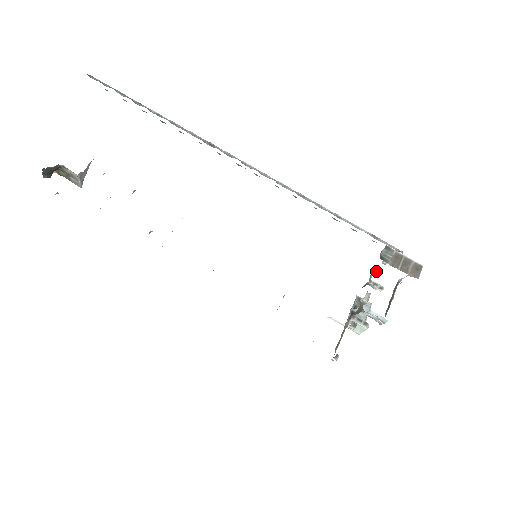
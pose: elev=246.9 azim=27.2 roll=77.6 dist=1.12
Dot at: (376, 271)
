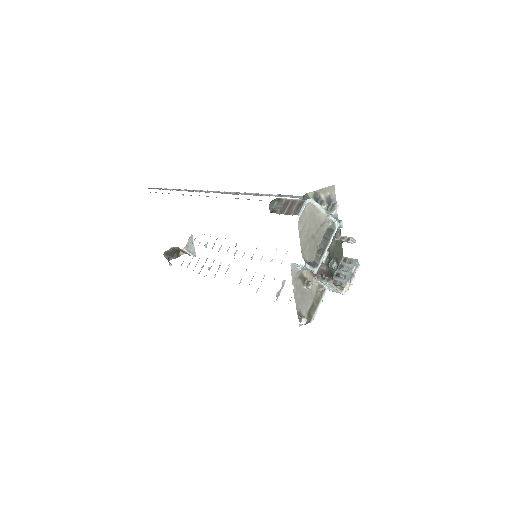
Dot at: occluded
